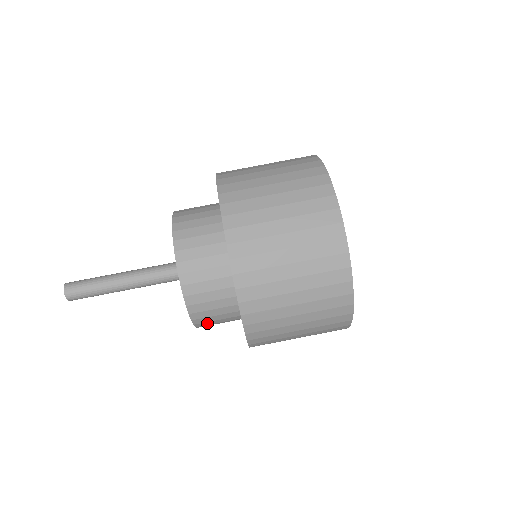
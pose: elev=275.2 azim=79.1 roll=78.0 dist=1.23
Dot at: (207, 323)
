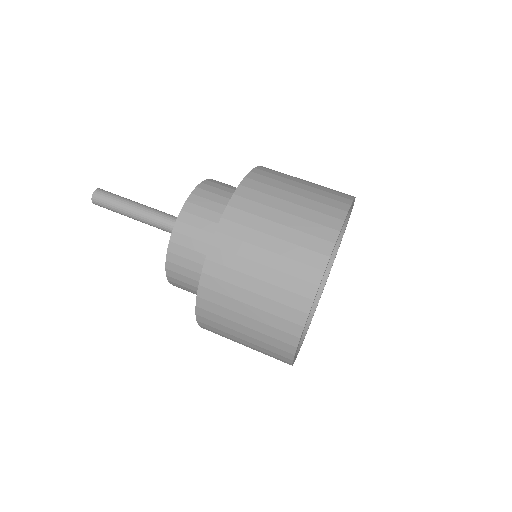
Dot at: (182, 288)
